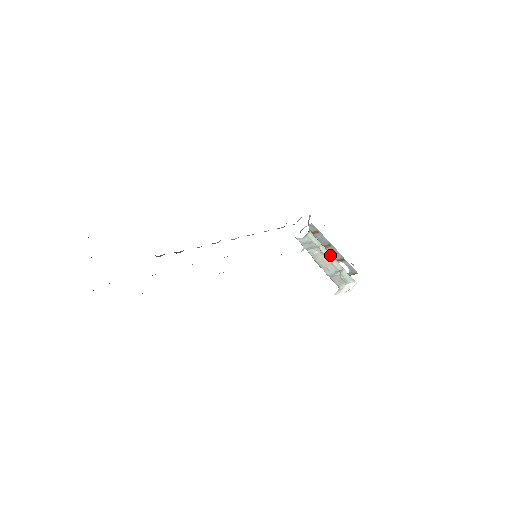
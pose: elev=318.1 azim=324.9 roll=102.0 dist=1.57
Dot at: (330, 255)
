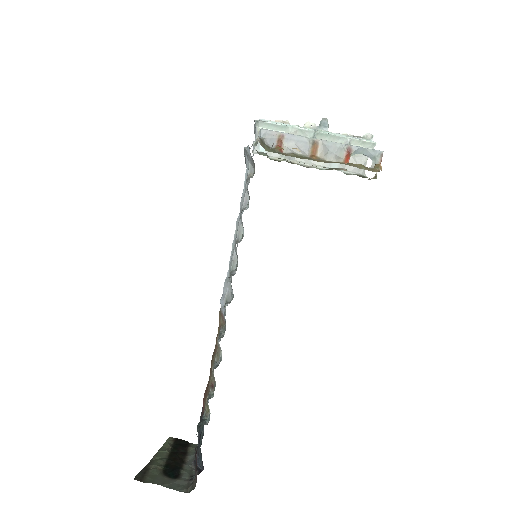
Dot at: (314, 134)
